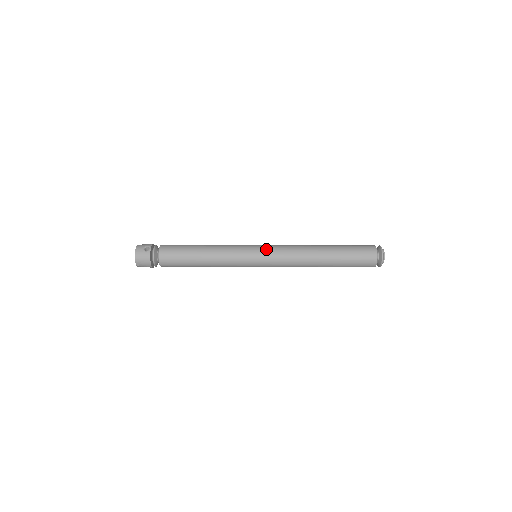
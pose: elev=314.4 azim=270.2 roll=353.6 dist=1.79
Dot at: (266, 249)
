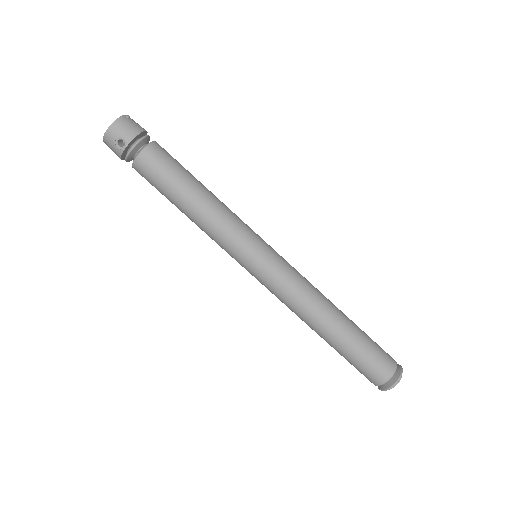
Dot at: (264, 273)
